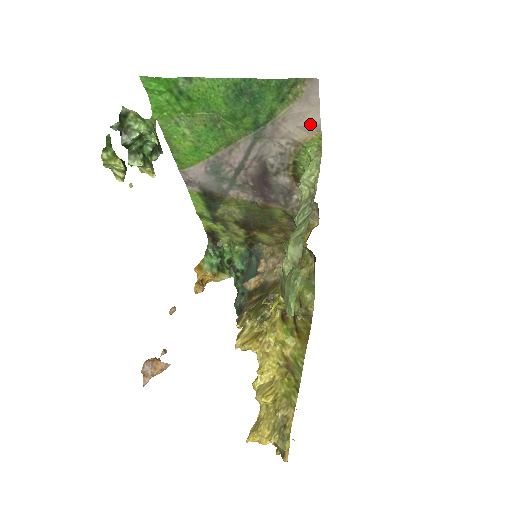
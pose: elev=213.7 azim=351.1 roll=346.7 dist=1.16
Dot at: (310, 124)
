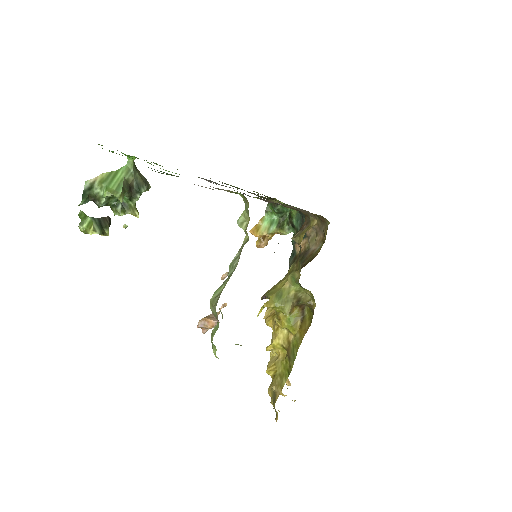
Dot at: (212, 189)
